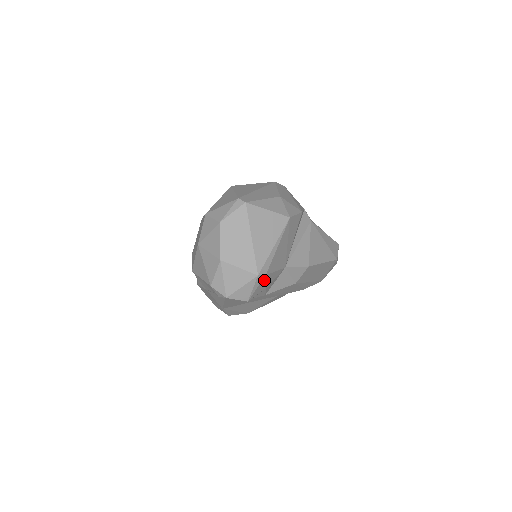
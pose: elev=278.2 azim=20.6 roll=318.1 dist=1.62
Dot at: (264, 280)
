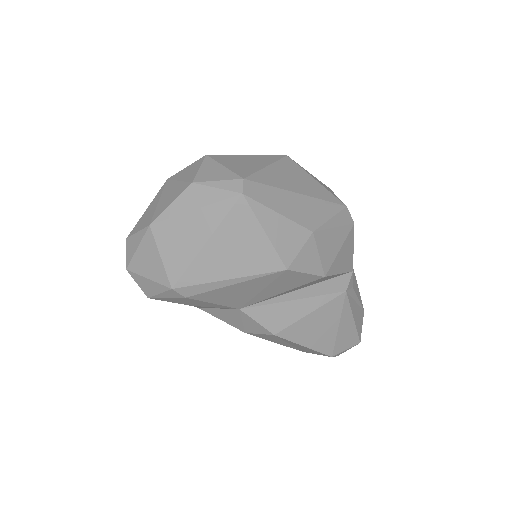
Dot at: (184, 299)
